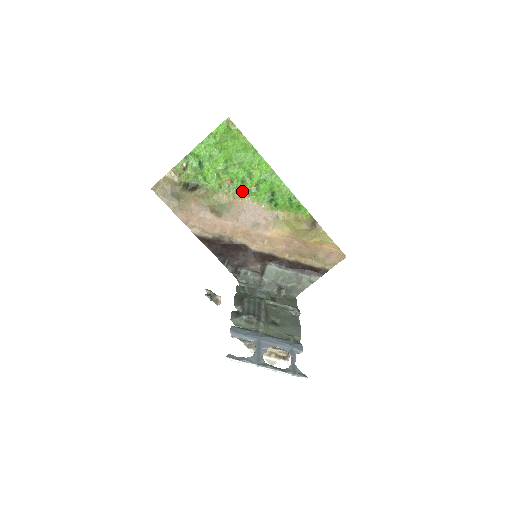
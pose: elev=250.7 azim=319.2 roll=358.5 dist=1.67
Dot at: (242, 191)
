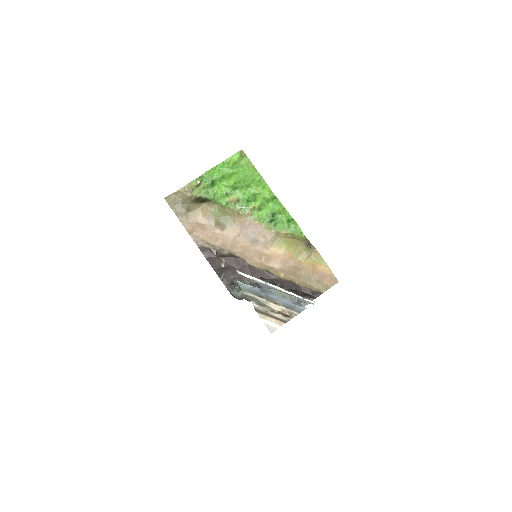
Dot at: (246, 210)
